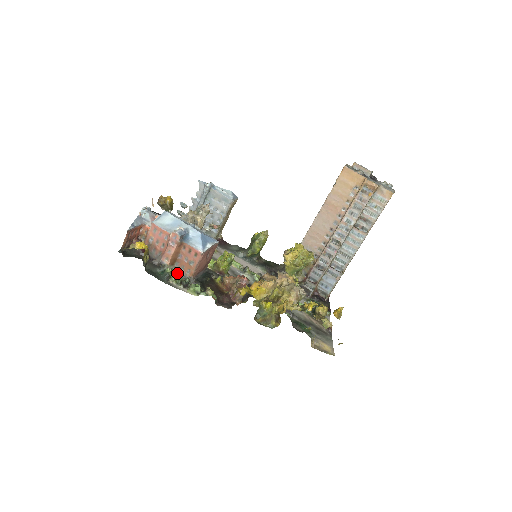
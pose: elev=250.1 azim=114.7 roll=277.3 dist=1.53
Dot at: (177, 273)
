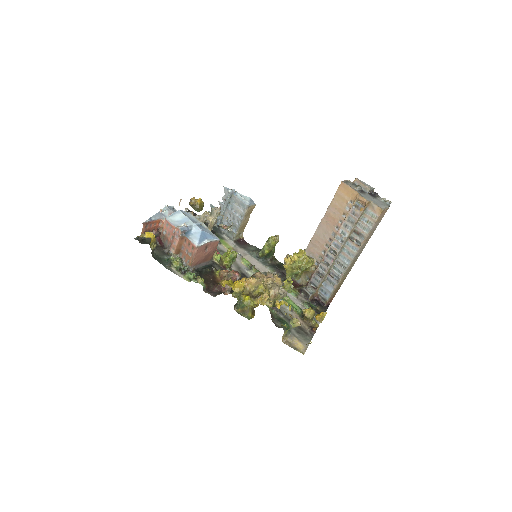
Dot at: (177, 261)
